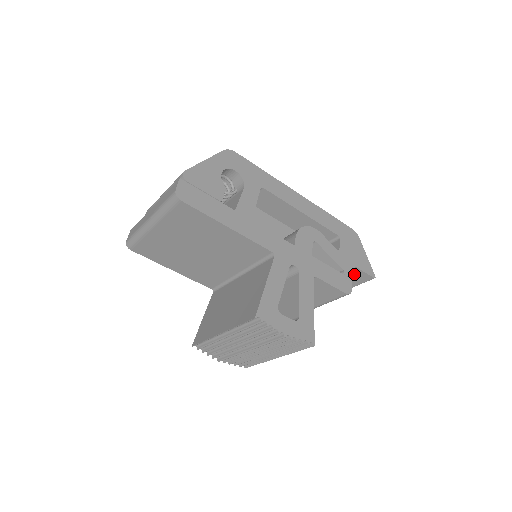
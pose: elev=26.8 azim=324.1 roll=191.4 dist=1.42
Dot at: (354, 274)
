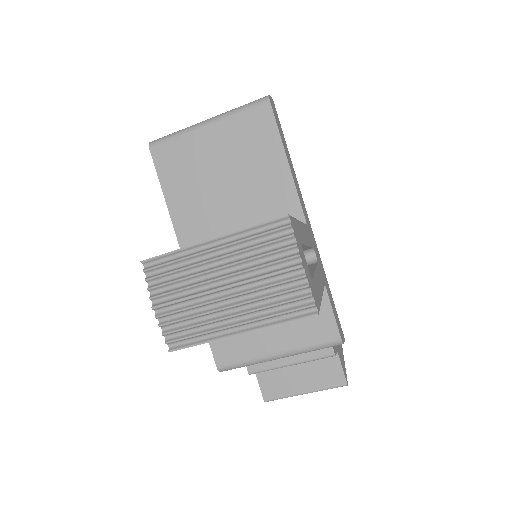
Dot at: (328, 366)
